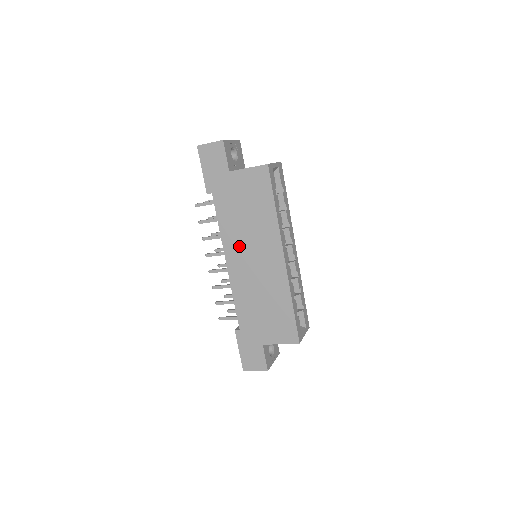
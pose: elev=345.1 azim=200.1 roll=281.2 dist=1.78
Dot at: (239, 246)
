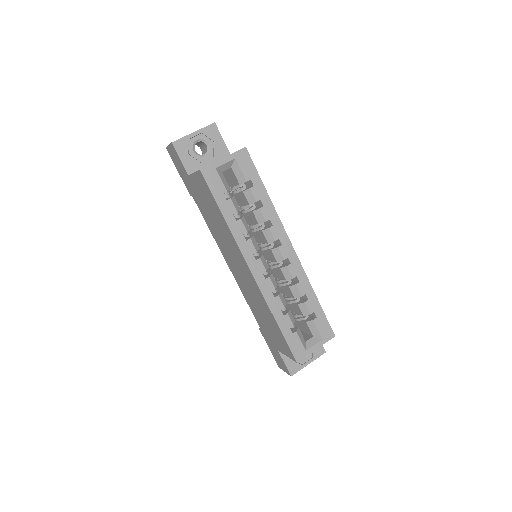
Dot at: (225, 251)
